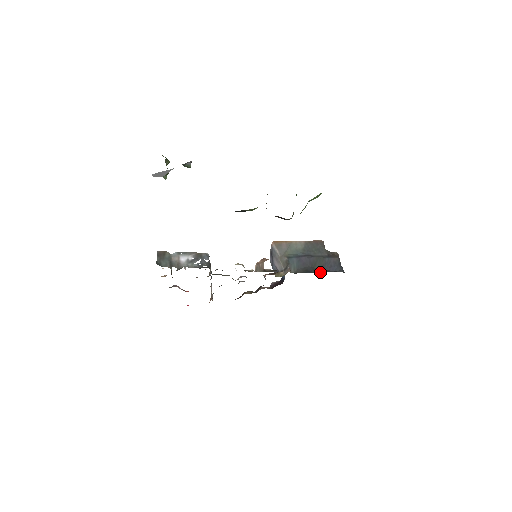
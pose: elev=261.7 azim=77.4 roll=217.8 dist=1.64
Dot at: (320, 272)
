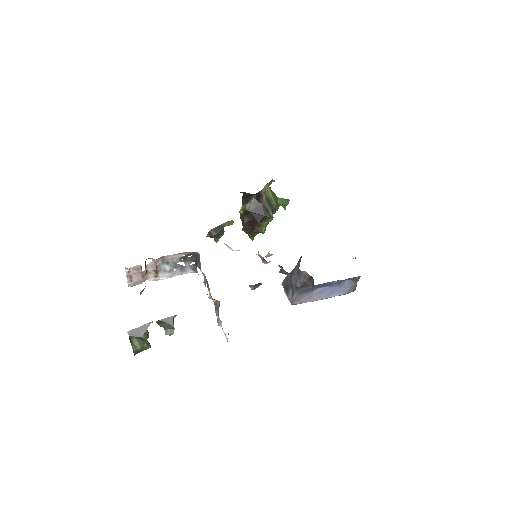
Dot at: occluded
